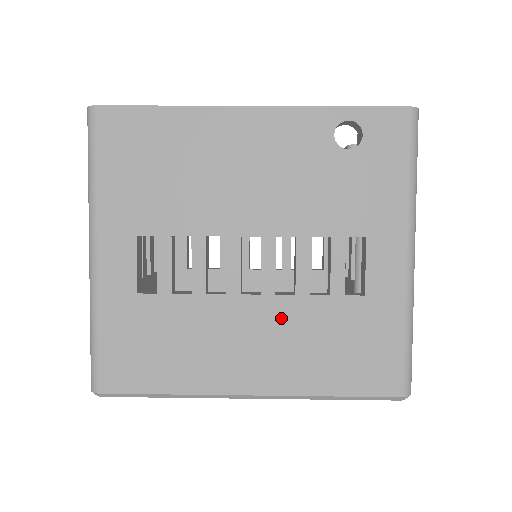
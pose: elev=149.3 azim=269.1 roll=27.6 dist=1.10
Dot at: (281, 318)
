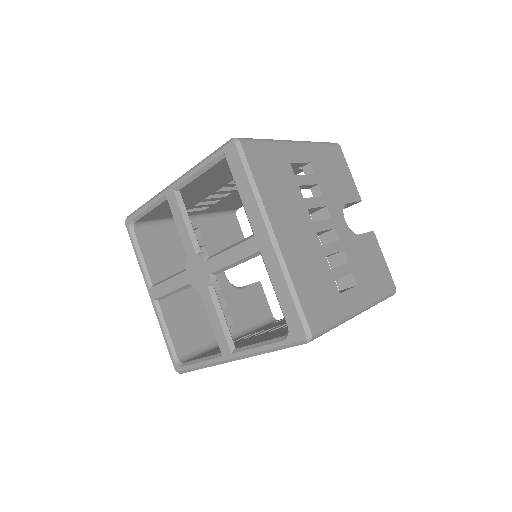
Dot at: occluded
